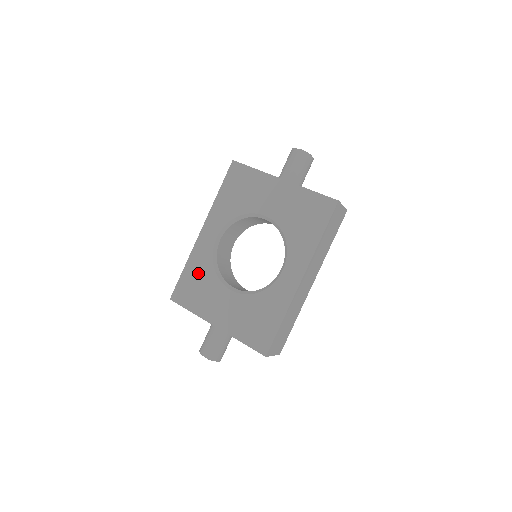
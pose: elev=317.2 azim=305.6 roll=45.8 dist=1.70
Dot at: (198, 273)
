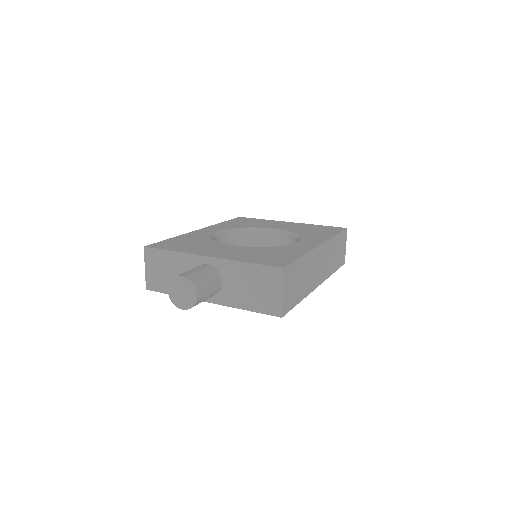
Dot at: (190, 239)
